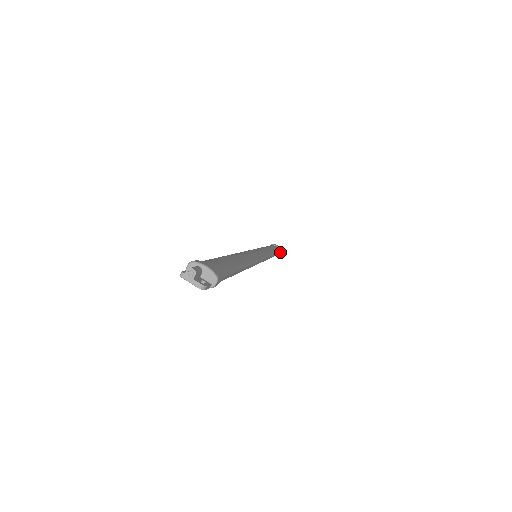
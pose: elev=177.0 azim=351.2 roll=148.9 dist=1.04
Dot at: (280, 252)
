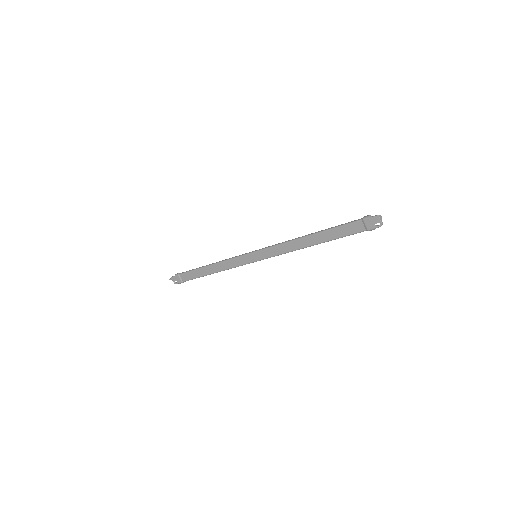
Dot at: (188, 280)
